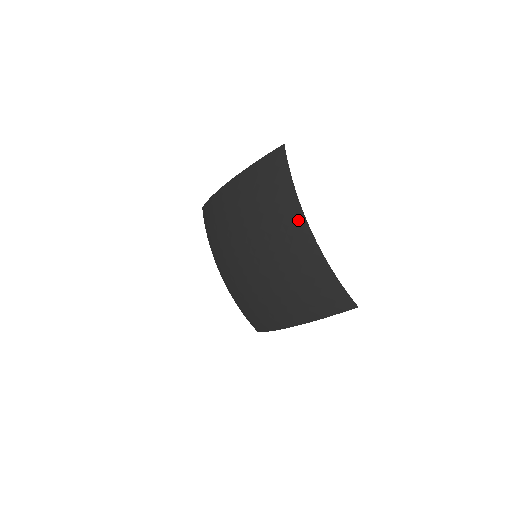
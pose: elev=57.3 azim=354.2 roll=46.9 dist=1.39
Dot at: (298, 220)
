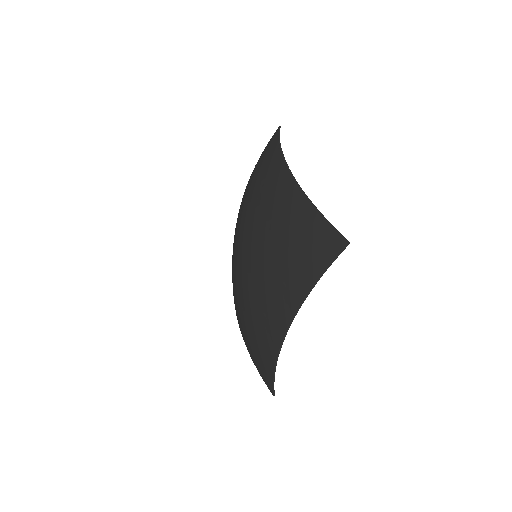
Dot at: (280, 170)
